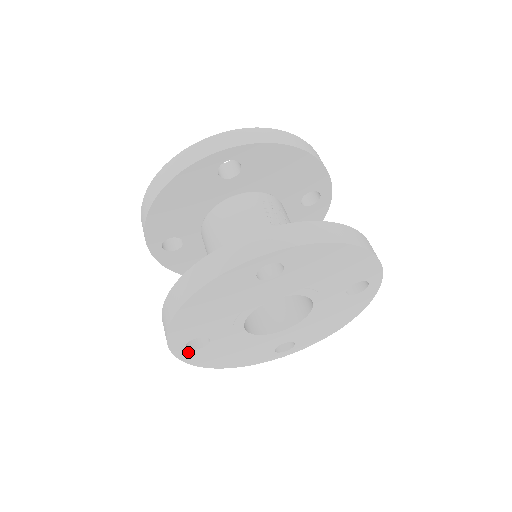
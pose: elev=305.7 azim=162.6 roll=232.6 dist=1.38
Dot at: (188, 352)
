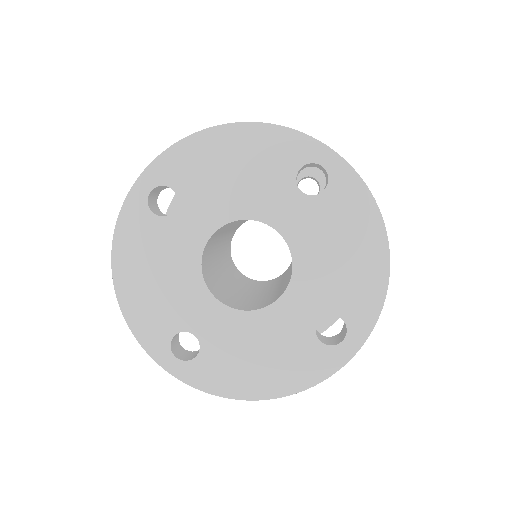
Dot at: (141, 203)
